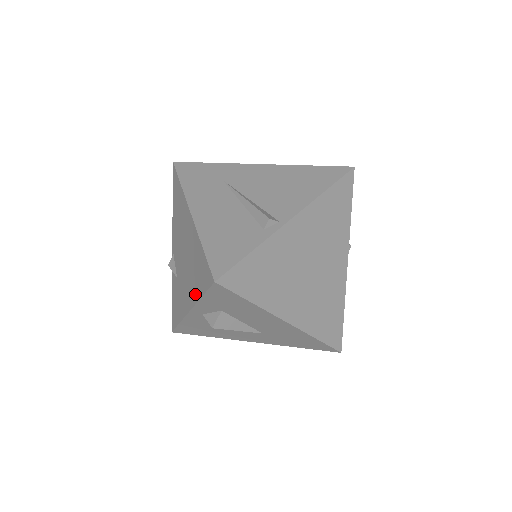
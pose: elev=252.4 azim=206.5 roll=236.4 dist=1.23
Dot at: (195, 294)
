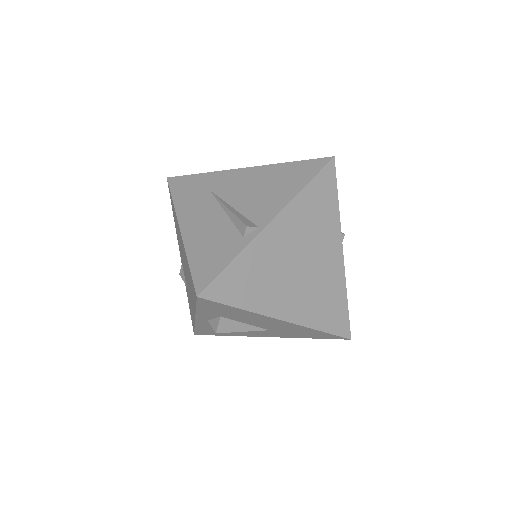
Dot at: (193, 304)
